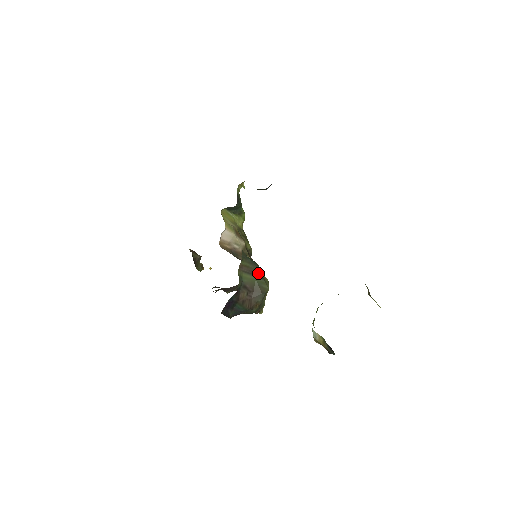
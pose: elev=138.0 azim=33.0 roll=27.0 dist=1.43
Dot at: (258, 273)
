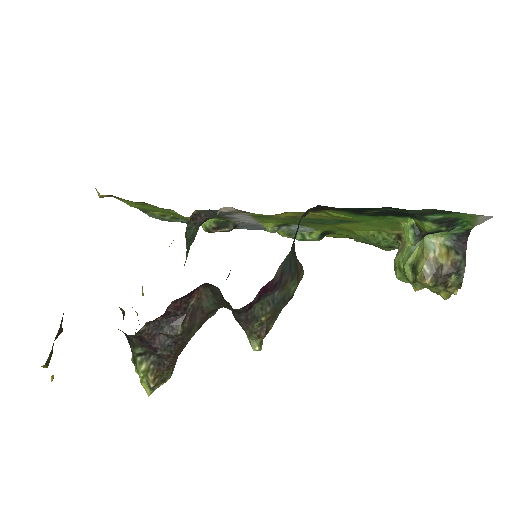
Dot at: occluded
